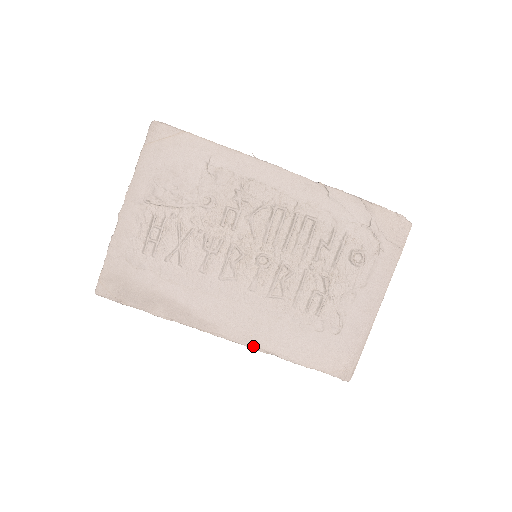
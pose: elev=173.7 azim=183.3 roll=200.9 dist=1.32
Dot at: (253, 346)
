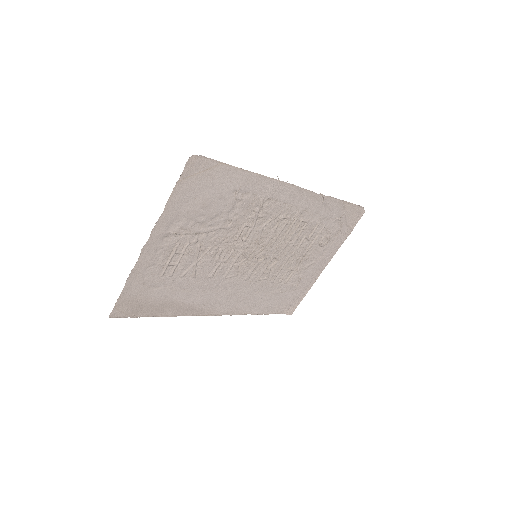
Dot at: (236, 314)
